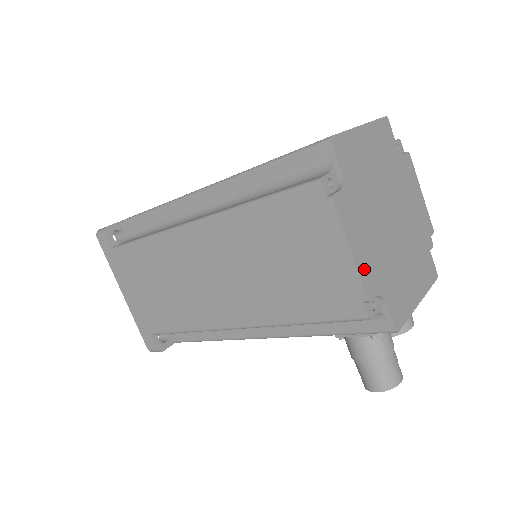
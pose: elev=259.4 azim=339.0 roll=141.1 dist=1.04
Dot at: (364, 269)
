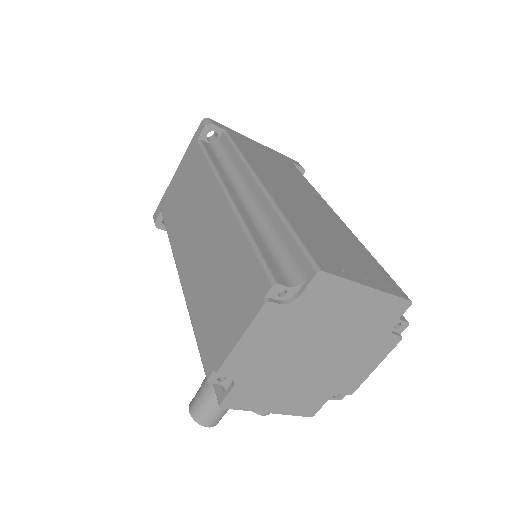
Dot at: (238, 357)
